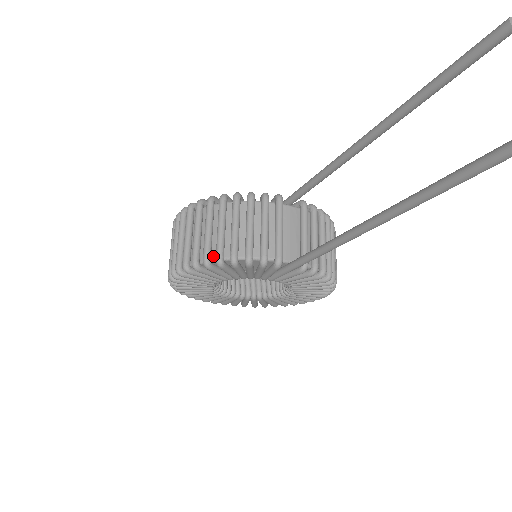
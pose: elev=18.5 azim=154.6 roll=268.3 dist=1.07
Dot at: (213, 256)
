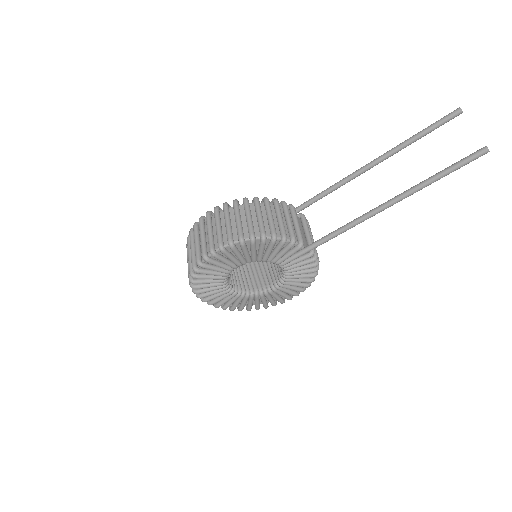
Dot at: (255, 235)
